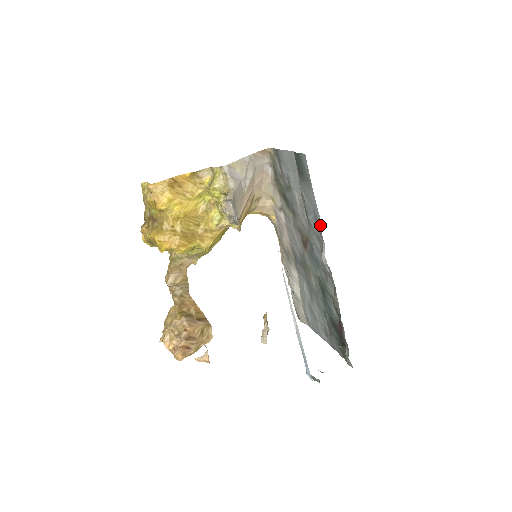
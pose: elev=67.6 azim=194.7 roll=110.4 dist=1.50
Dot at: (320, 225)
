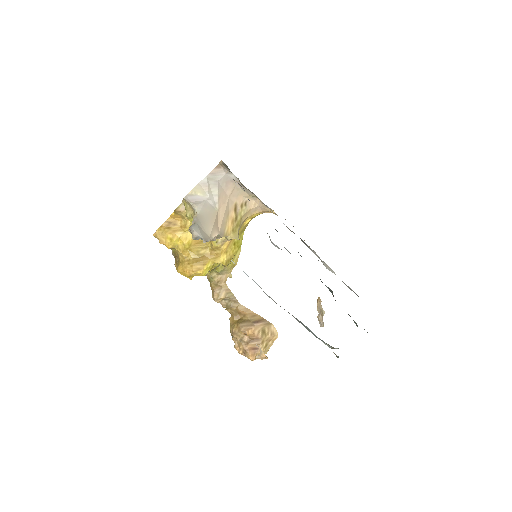
Dot at: occluded
